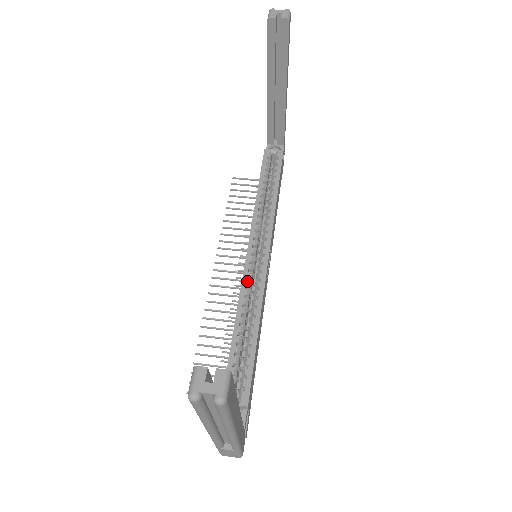
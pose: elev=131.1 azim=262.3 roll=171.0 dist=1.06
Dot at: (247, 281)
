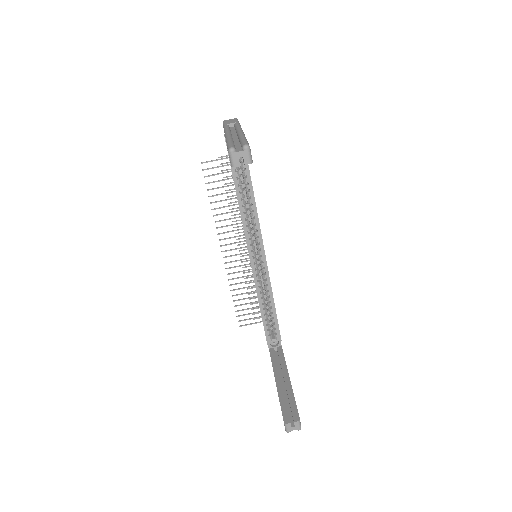
Dot at: (257, 277)
